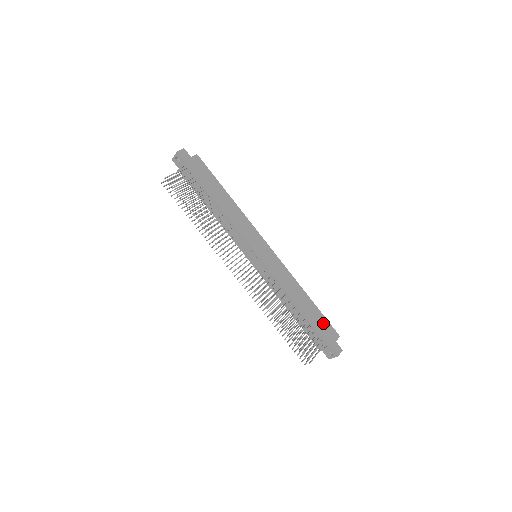
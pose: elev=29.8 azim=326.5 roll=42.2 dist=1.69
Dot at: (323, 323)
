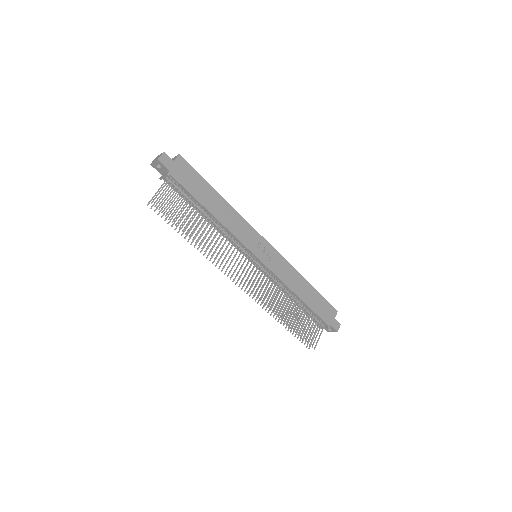
Dot at: (323, 305)
